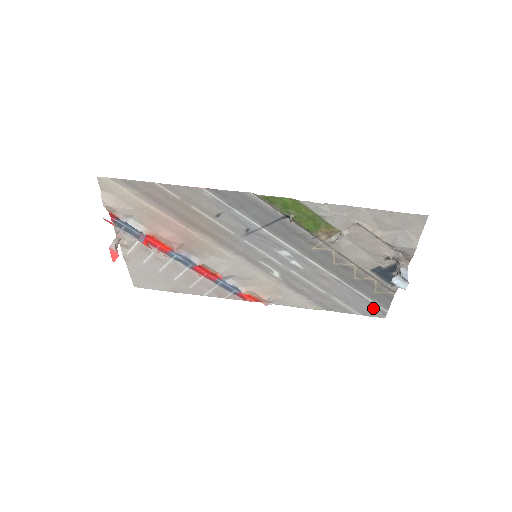
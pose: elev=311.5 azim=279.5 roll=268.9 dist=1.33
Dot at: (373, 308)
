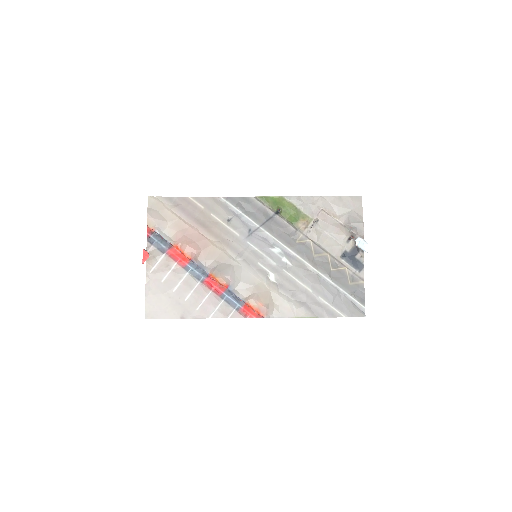
Dot at: (353, 306)
